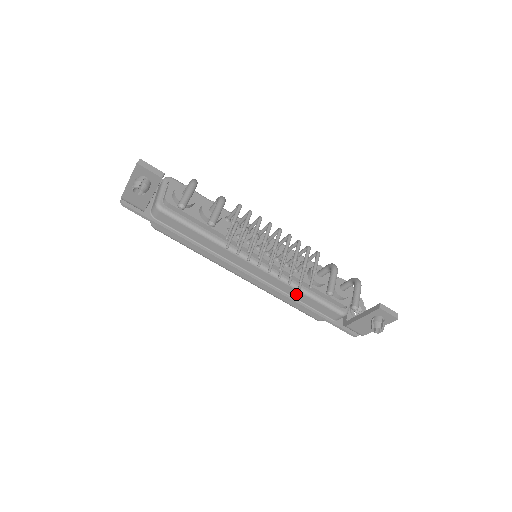
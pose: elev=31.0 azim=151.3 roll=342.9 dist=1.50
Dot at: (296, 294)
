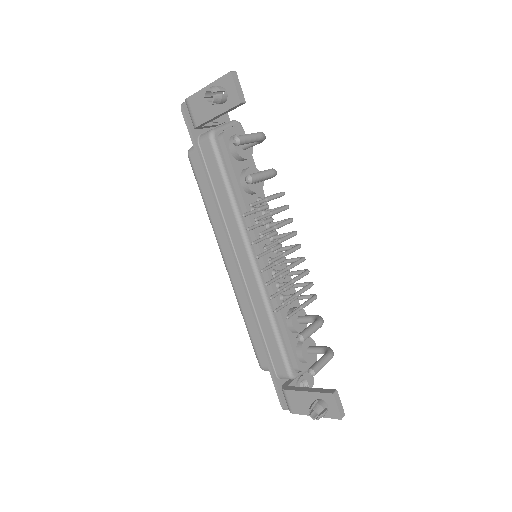
Dot at: (264, 320)
